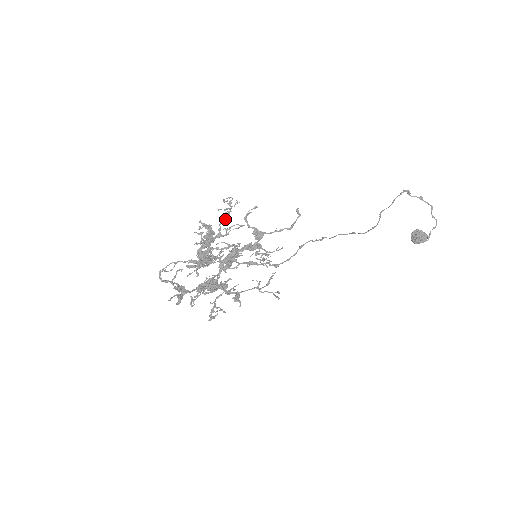
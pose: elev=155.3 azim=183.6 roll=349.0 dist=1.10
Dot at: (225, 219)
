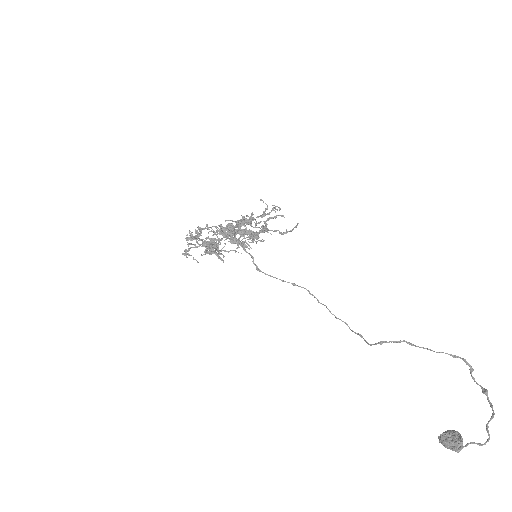
Dot at: (262, 215)
